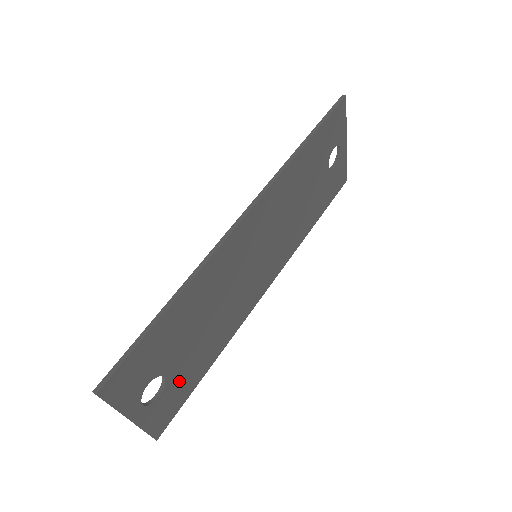
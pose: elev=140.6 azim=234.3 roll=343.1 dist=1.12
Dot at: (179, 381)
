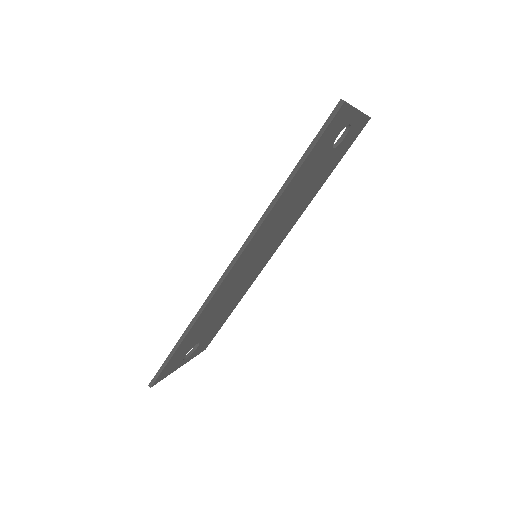
Dot at: (210, 333)
